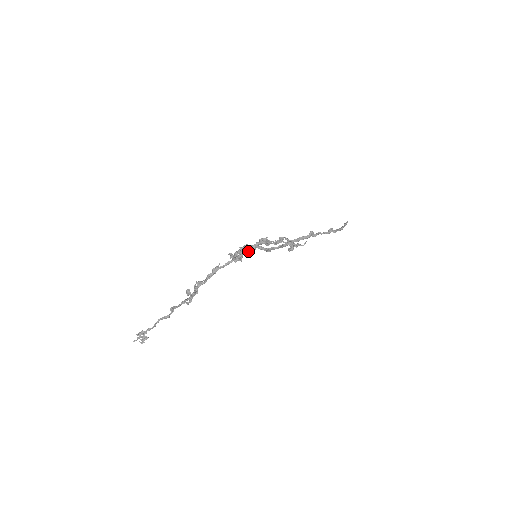
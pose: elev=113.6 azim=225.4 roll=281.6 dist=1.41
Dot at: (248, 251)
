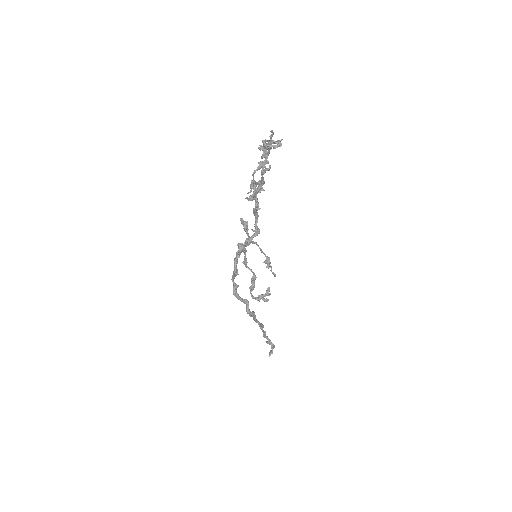
Dot at: (257, 200)
